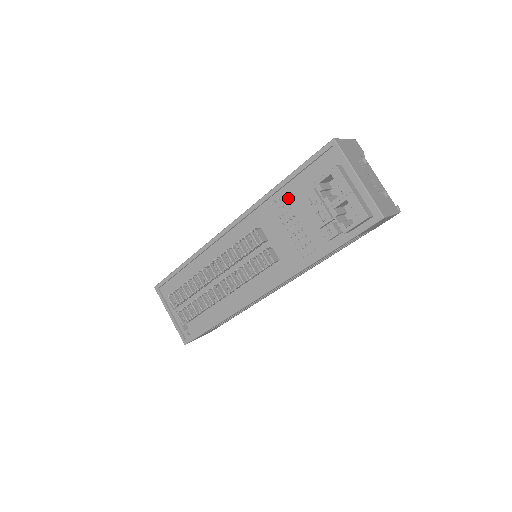
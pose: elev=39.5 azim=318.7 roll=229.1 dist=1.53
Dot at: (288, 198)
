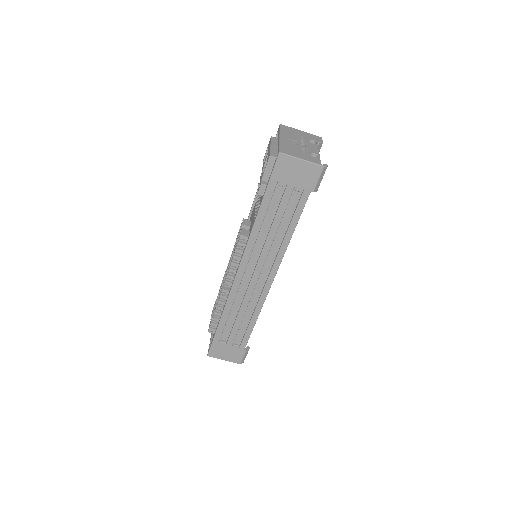
Dot at: occluded
